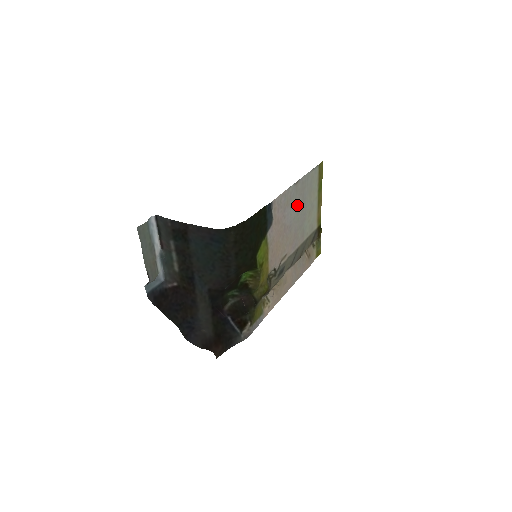
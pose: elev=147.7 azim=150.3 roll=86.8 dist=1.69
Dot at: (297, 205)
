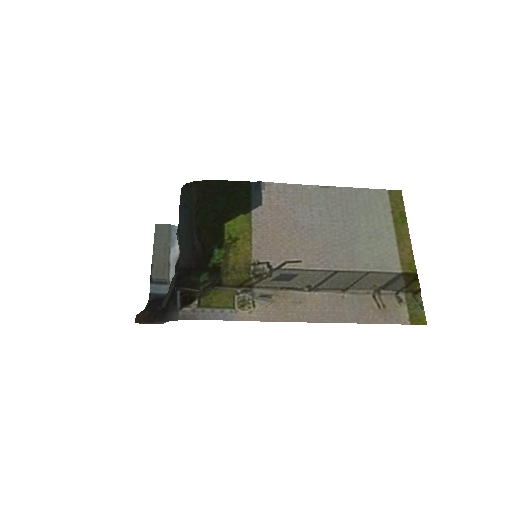
Dot at: (330, 213)
